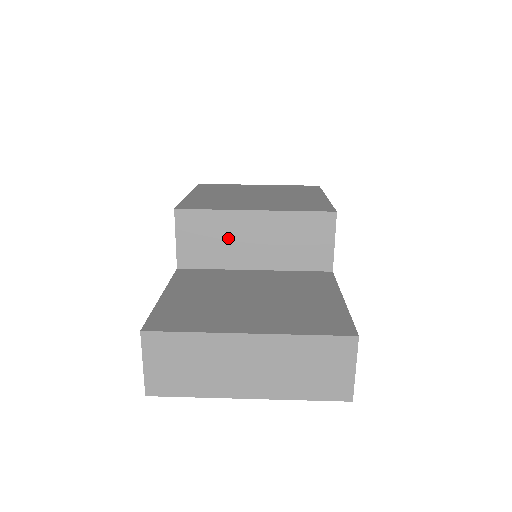
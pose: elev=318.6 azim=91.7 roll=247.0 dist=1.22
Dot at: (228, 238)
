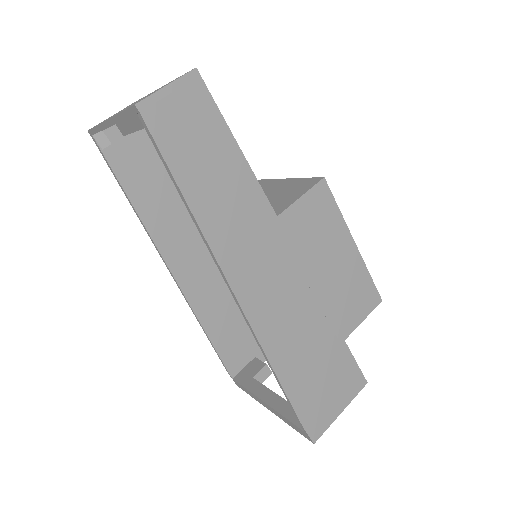
Dot at: occluded
